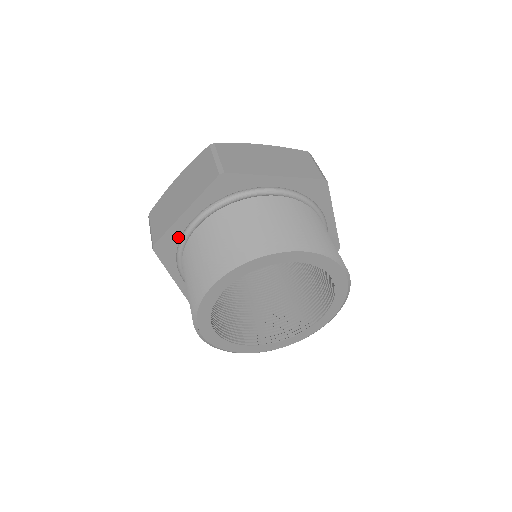
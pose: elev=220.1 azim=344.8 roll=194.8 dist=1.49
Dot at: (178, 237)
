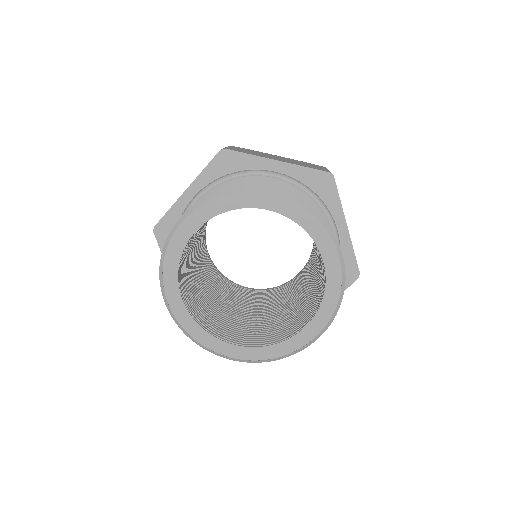
Dot at: (245, 169)
